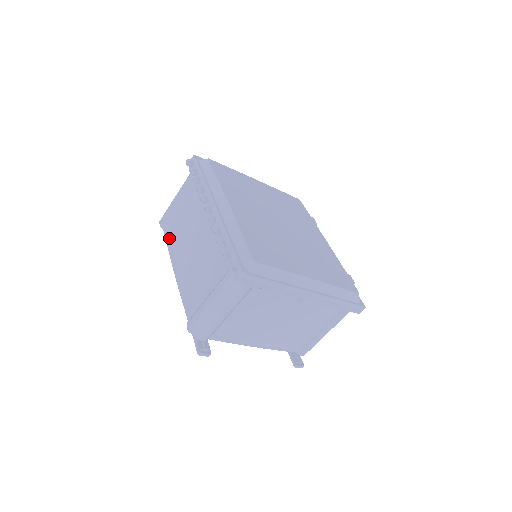
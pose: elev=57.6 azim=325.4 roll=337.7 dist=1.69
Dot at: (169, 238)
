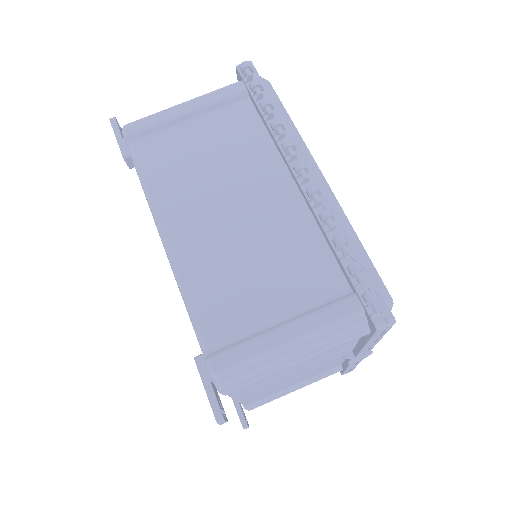
Dot at: (153, 169)
